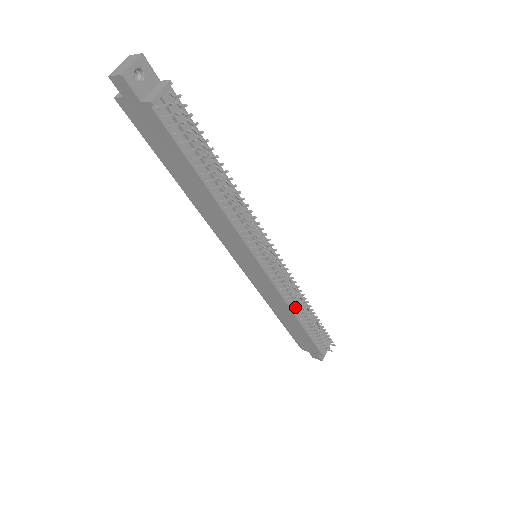
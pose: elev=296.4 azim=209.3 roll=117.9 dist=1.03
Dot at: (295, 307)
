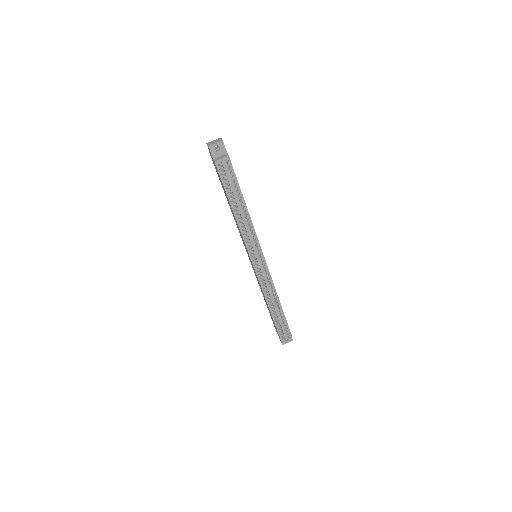
Dot at: occluded
